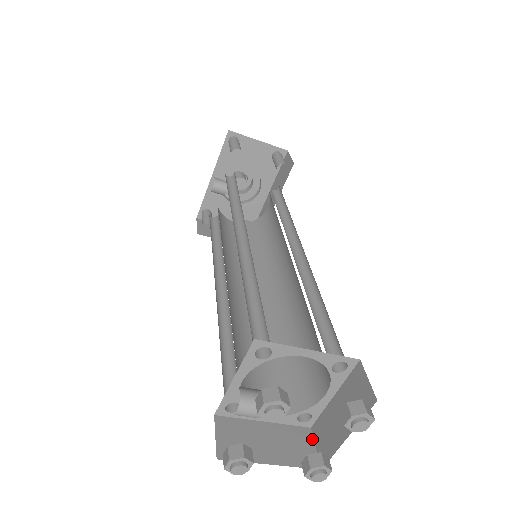
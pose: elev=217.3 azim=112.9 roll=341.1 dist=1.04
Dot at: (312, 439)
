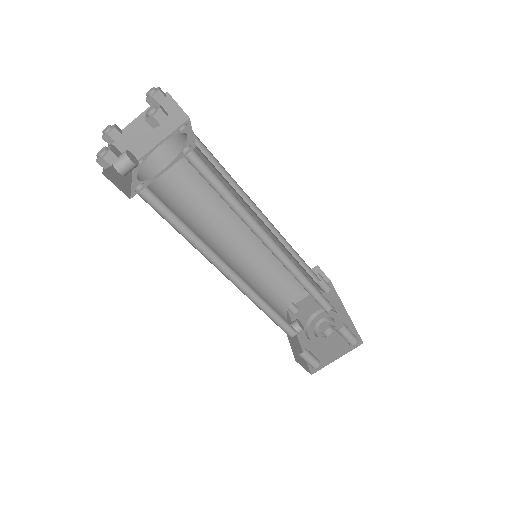
Dot at: occluded
